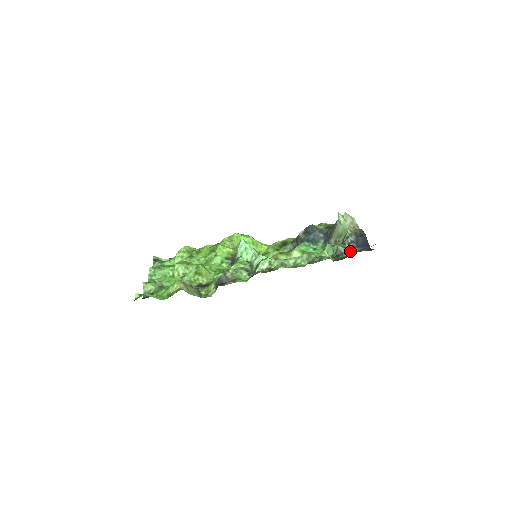
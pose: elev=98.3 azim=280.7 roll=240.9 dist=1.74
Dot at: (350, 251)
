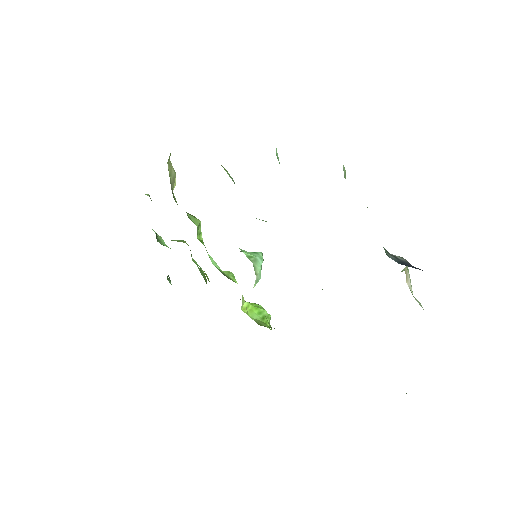
Dot at: occluded
